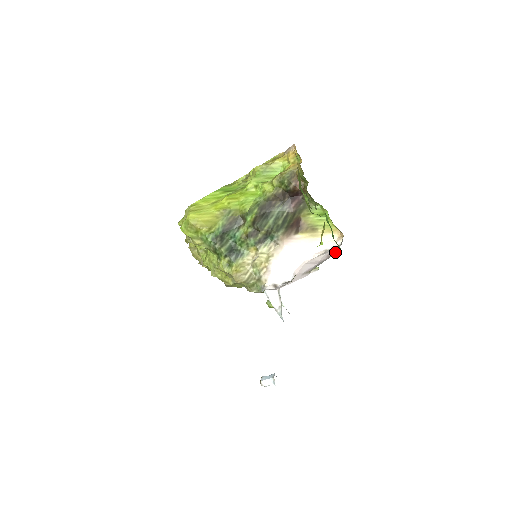
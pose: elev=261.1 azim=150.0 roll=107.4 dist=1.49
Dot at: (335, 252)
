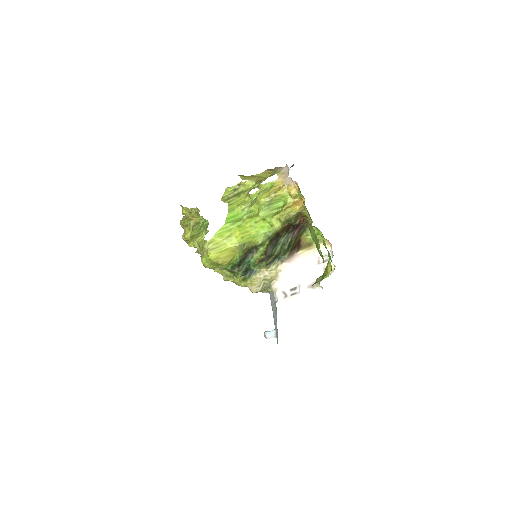
Dot at: occluded
